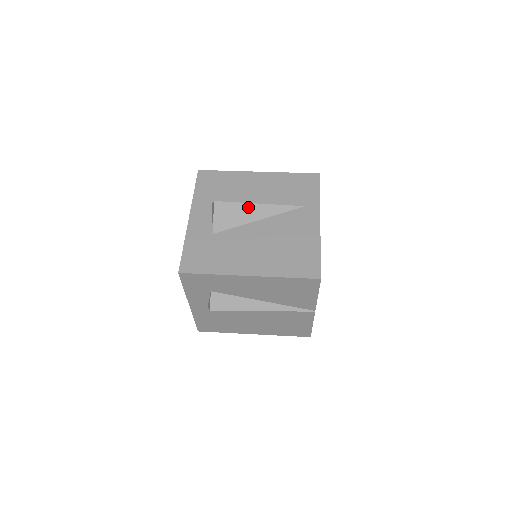
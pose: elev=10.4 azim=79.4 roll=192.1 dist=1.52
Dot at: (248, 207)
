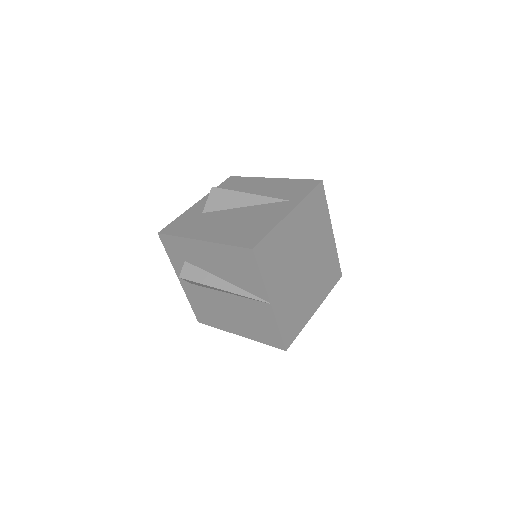
Dot at: (237, 195)
